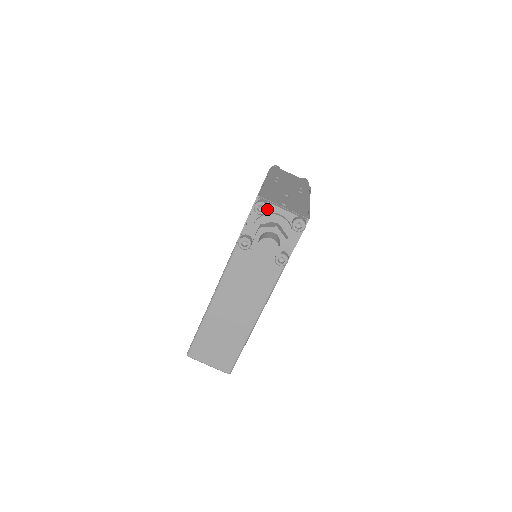
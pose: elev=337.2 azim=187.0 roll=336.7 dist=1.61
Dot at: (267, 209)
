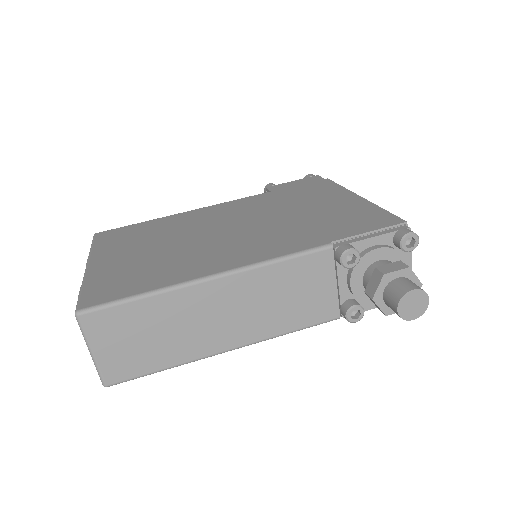
Dot at: occluded
